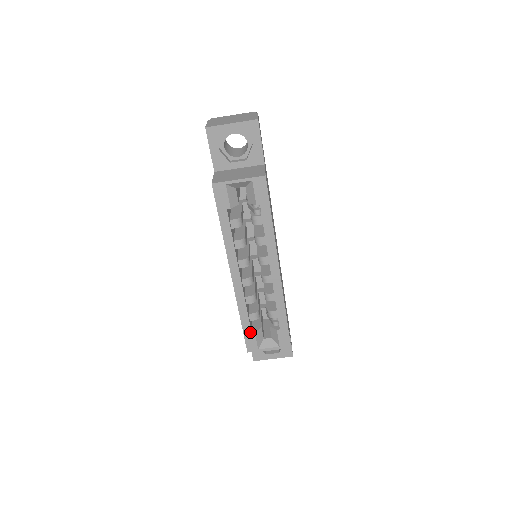
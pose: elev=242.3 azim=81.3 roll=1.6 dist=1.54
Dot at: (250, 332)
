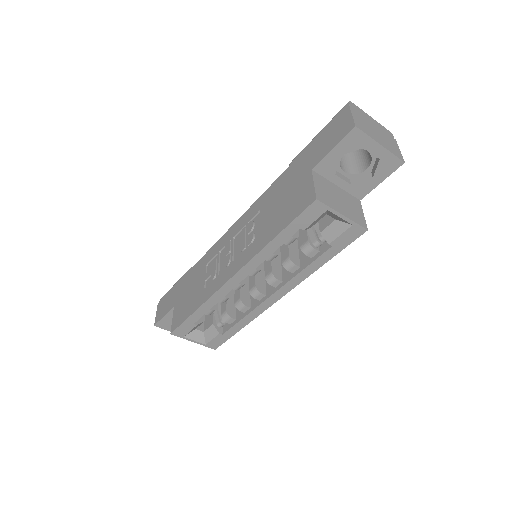
Dot at: (193, 323)
